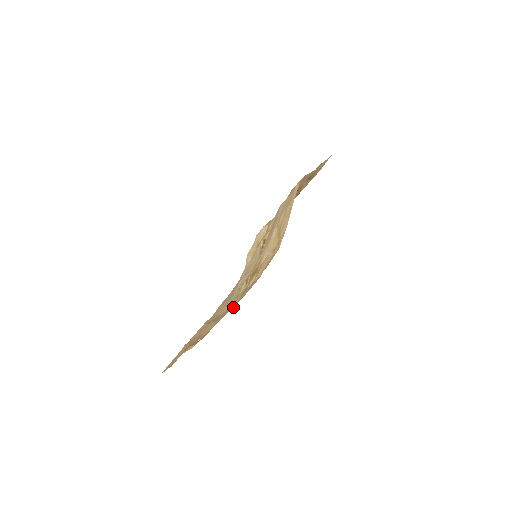
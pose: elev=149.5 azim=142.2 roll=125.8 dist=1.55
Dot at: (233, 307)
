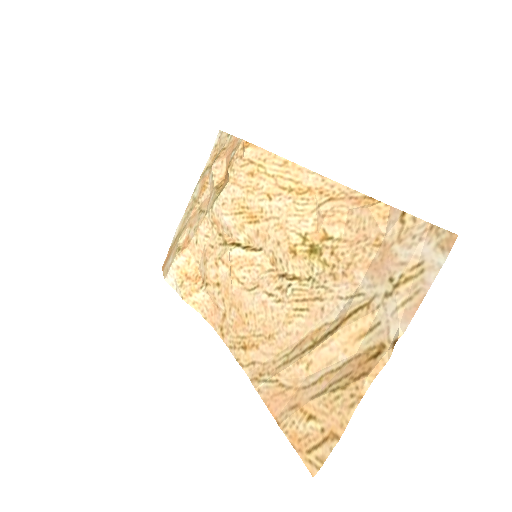
Dot at: (362, 283)
